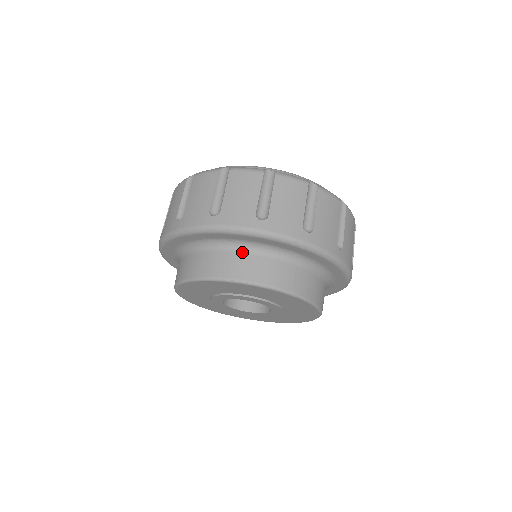
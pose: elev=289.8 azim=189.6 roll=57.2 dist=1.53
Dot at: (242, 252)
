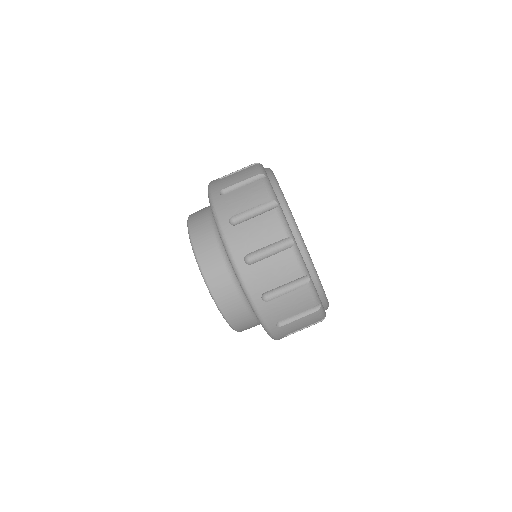
Dot at: (247, 309)
